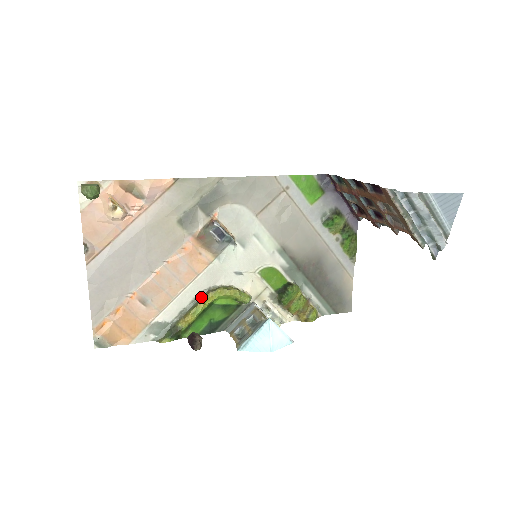
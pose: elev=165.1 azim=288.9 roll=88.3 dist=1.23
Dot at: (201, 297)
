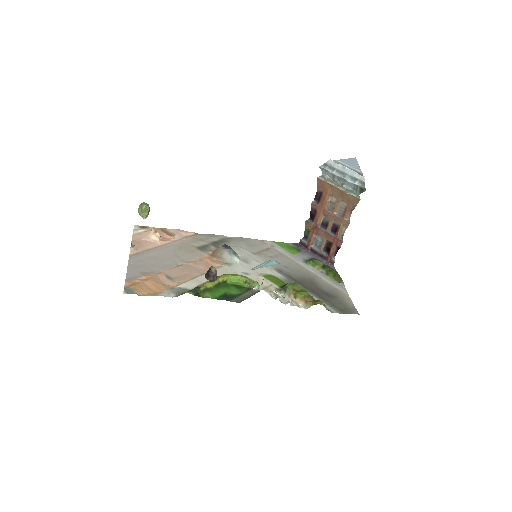
Dot at: occluded
